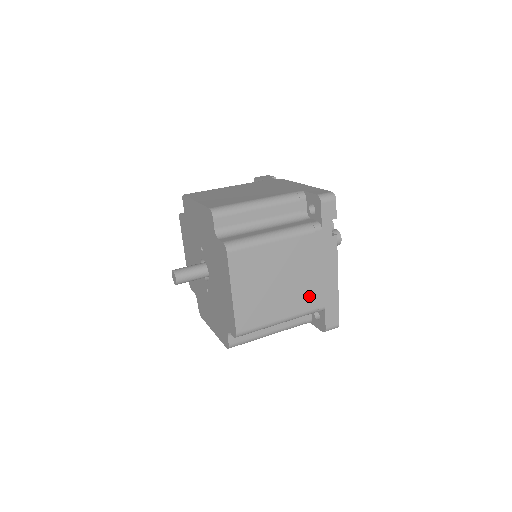
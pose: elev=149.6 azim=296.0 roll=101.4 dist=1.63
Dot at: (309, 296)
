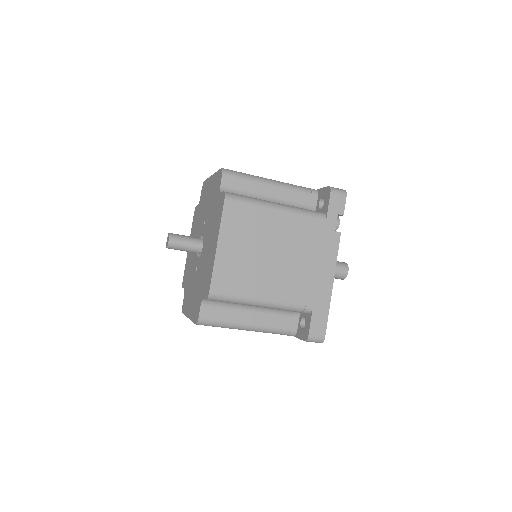
Dot at: (298, 287)
